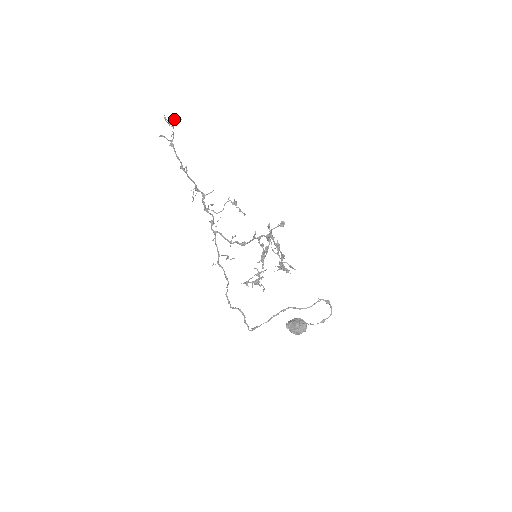
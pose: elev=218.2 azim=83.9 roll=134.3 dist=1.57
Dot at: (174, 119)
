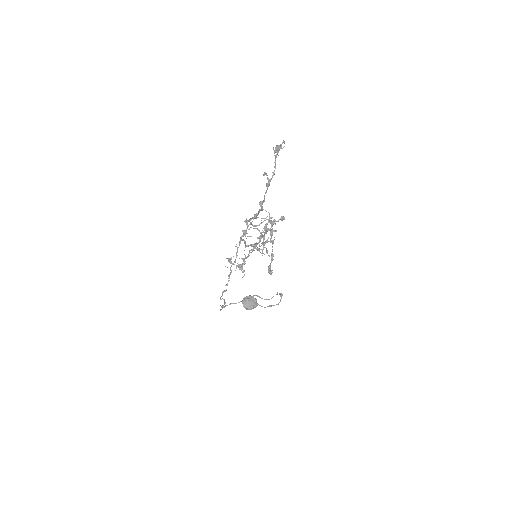
Dot at: (280, 144)
